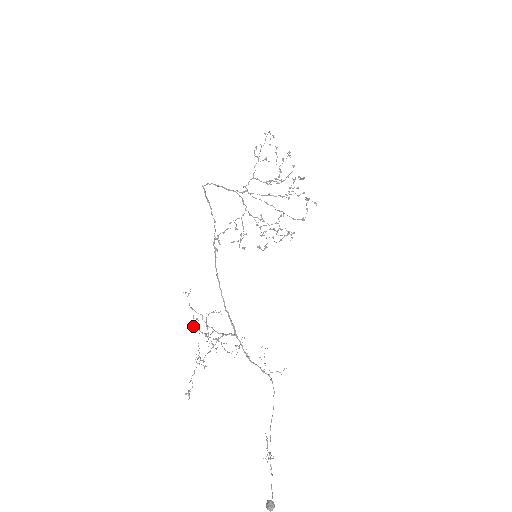
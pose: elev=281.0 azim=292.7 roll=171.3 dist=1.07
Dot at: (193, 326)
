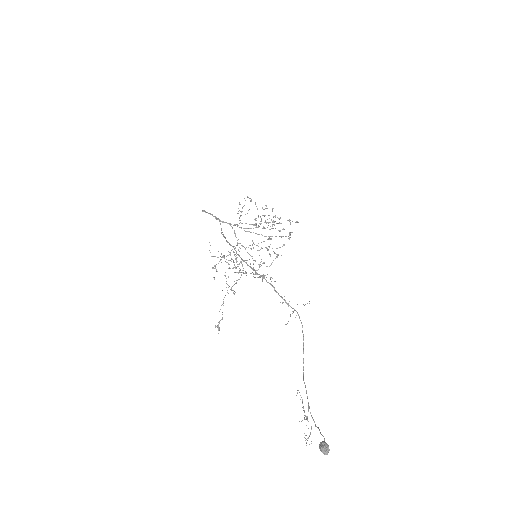
Dot at: occluded
